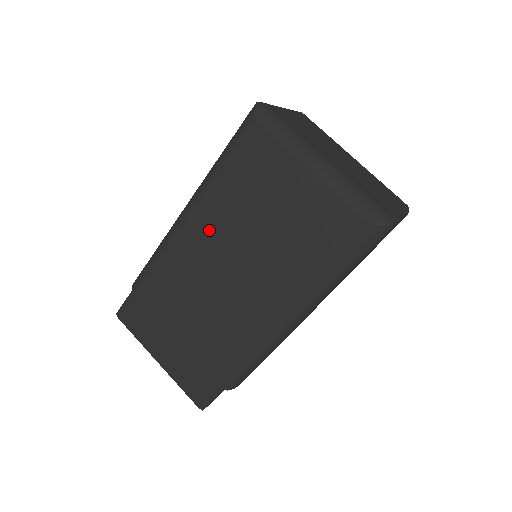
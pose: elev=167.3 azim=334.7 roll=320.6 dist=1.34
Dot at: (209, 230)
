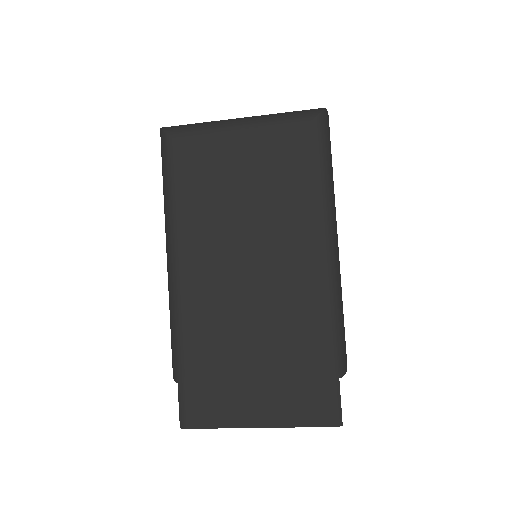
Dot at: (202, 248)
